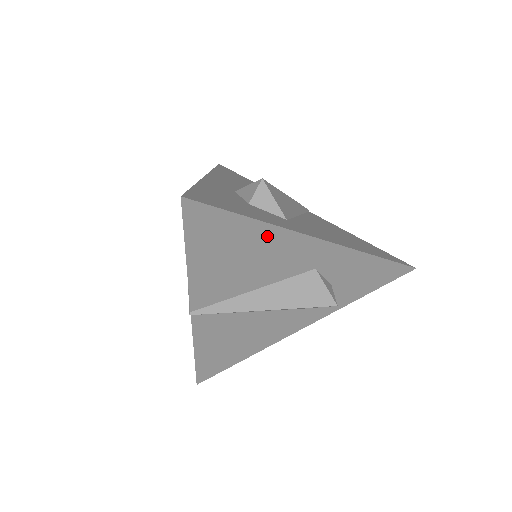
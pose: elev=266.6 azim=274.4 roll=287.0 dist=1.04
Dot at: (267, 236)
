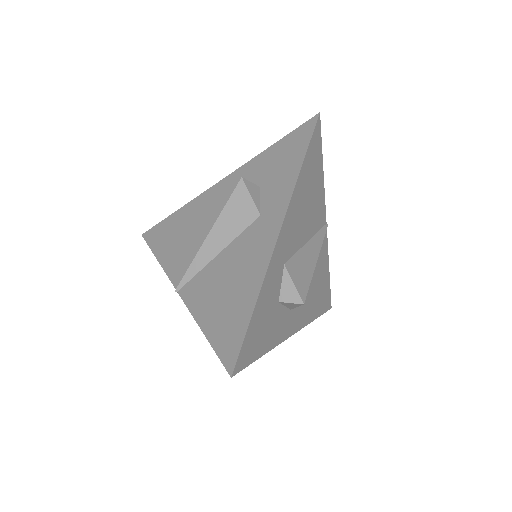
Dot at: occluded
